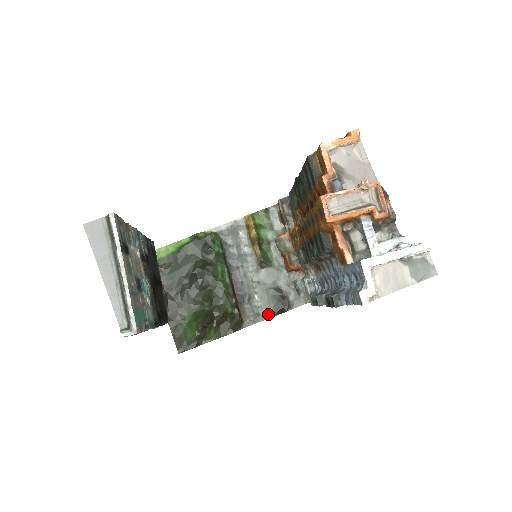
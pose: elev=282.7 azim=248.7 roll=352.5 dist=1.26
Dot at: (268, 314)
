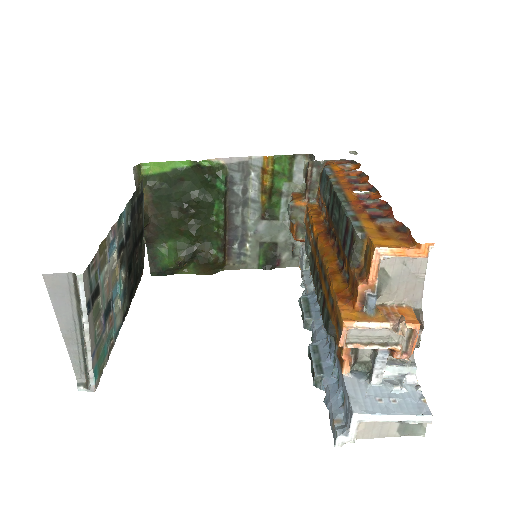
Dot at: (254, 265)
